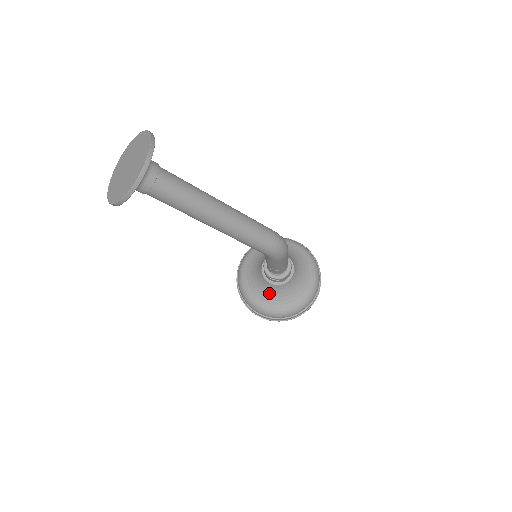
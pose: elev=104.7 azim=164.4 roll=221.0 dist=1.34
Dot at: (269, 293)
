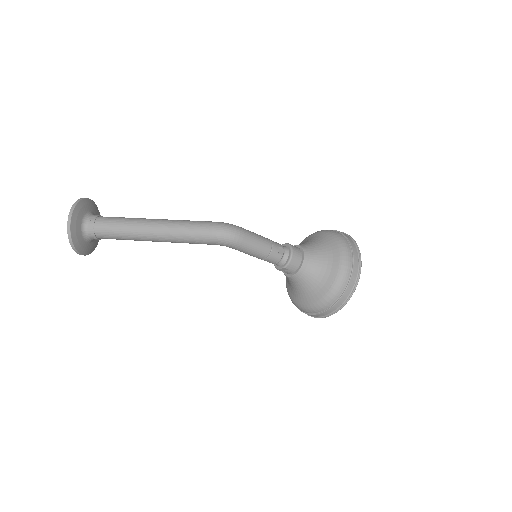
Dot at: (299, 288)
